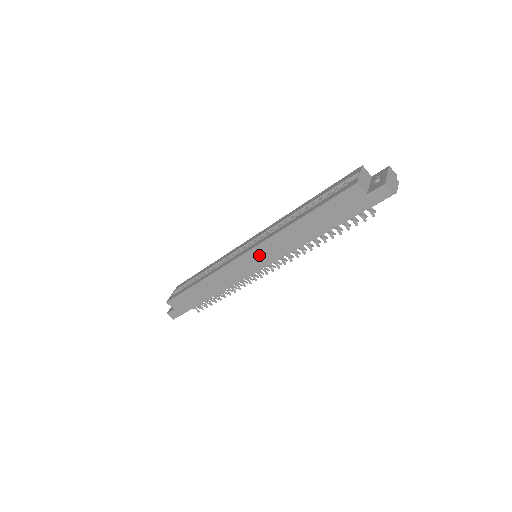
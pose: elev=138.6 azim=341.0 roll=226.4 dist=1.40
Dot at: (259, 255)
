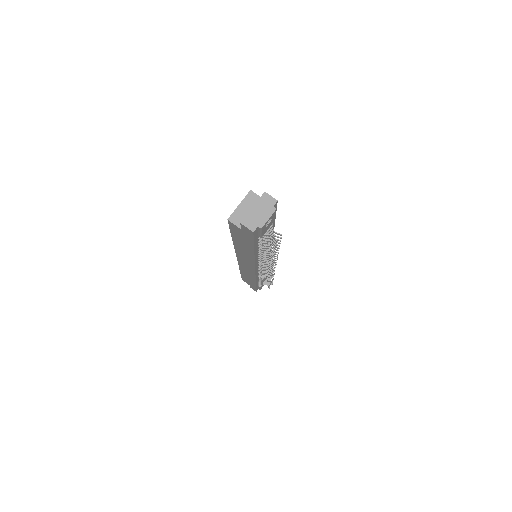
Dot at: (244, 261)
